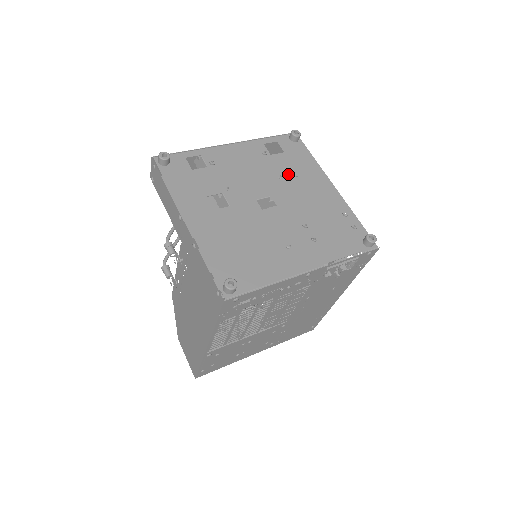
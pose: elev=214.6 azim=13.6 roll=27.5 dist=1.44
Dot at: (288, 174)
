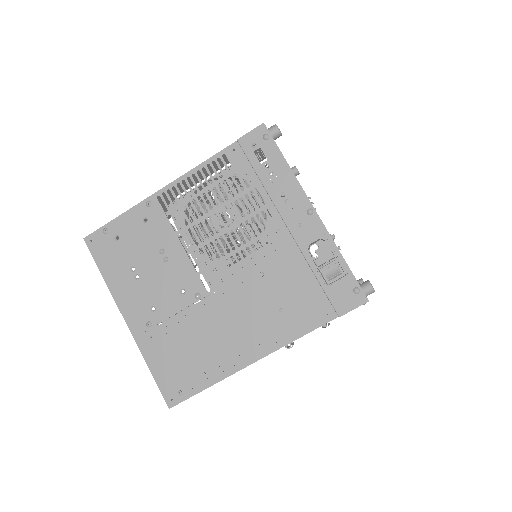
Dot at: occluded
